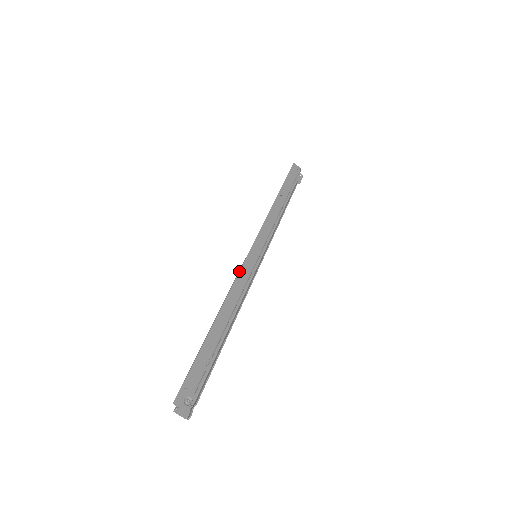
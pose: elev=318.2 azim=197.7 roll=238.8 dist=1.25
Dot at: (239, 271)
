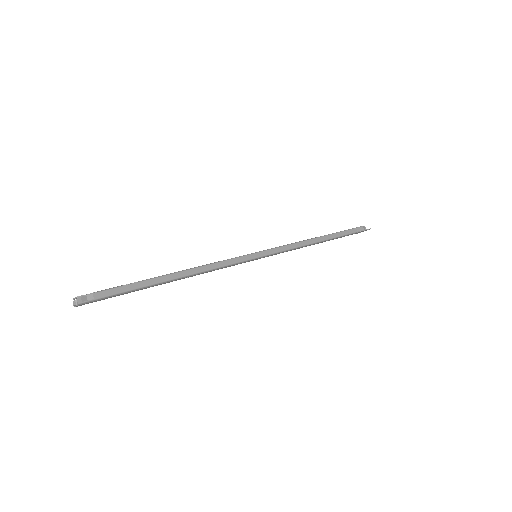
Dot at: occluded
